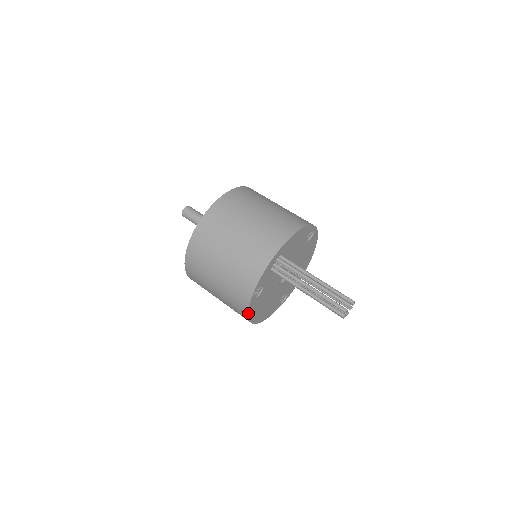
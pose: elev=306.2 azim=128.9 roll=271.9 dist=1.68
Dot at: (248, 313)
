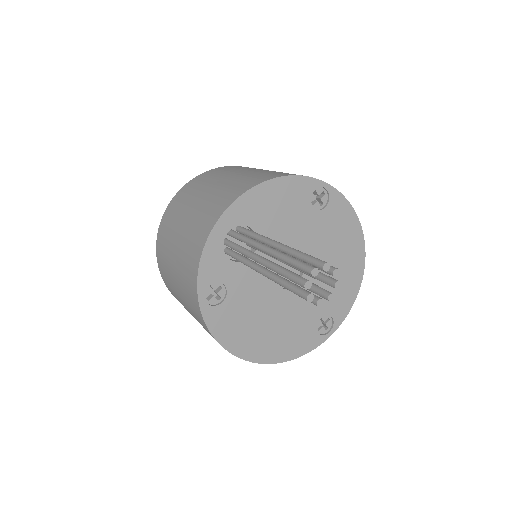
Dot at: (213, 335)
